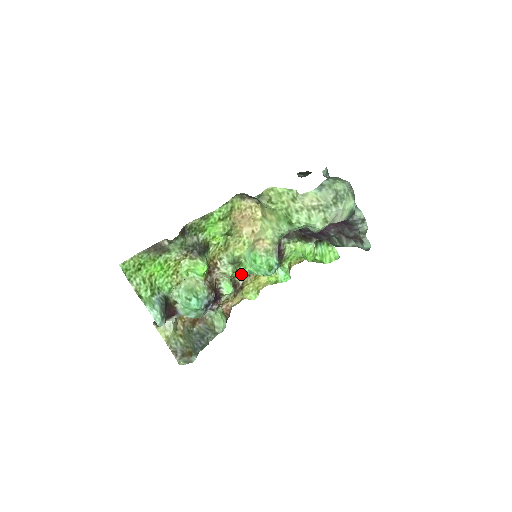
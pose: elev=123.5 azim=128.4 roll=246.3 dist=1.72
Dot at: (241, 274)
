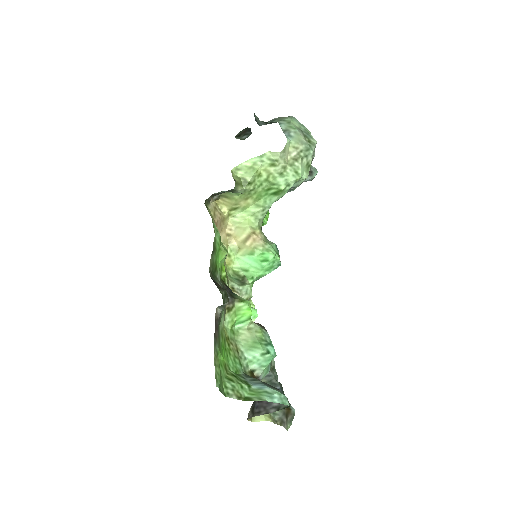
Dot at: occluded
